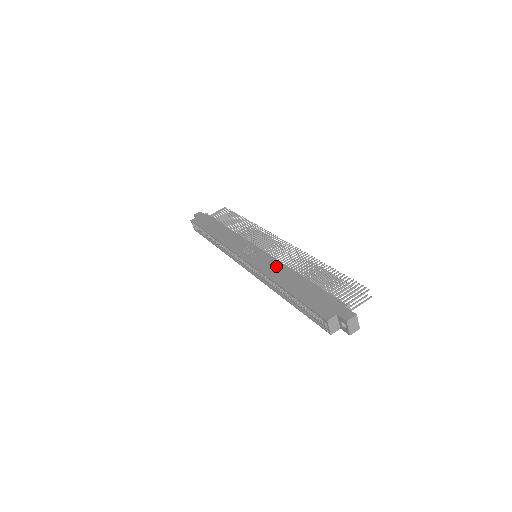
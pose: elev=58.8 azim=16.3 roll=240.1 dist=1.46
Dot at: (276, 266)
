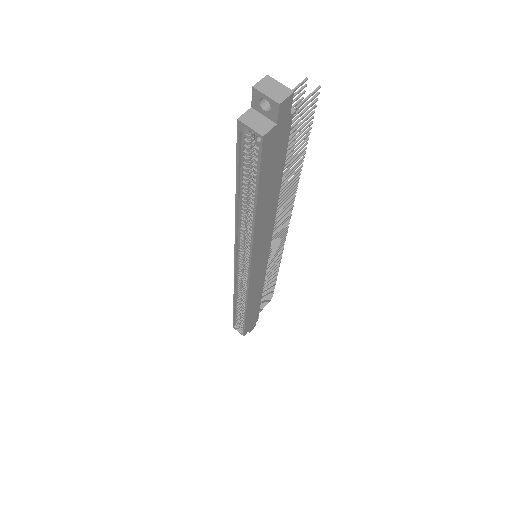
Dot at: occluded
